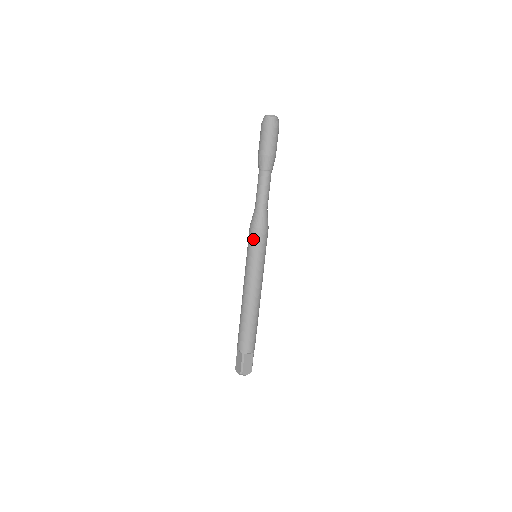
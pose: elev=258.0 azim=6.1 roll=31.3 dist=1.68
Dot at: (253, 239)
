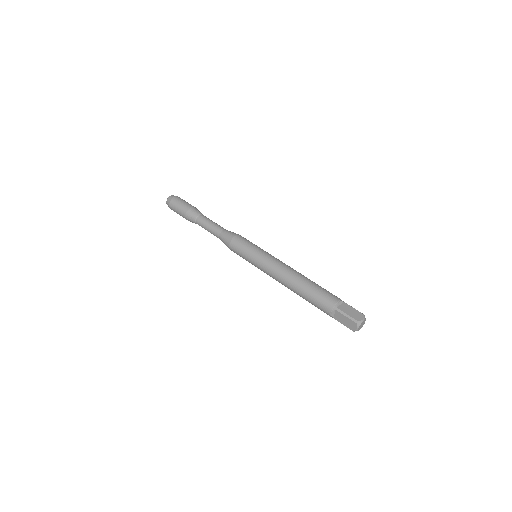
Dot at: (238, 248)
